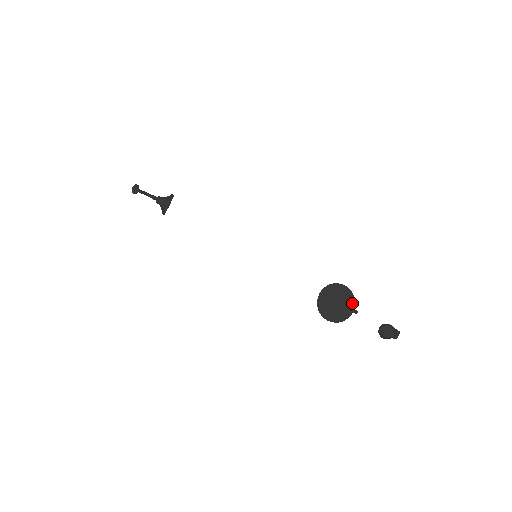
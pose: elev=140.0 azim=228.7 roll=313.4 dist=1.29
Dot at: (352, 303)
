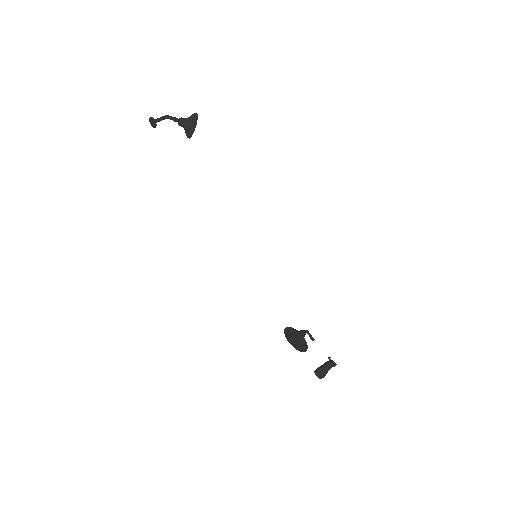
Dot at: (305, 349)
